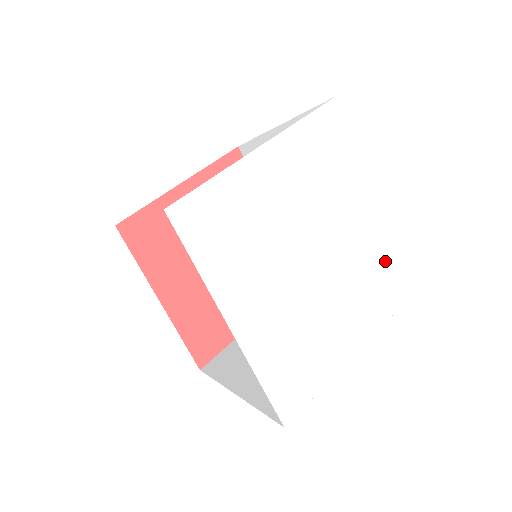
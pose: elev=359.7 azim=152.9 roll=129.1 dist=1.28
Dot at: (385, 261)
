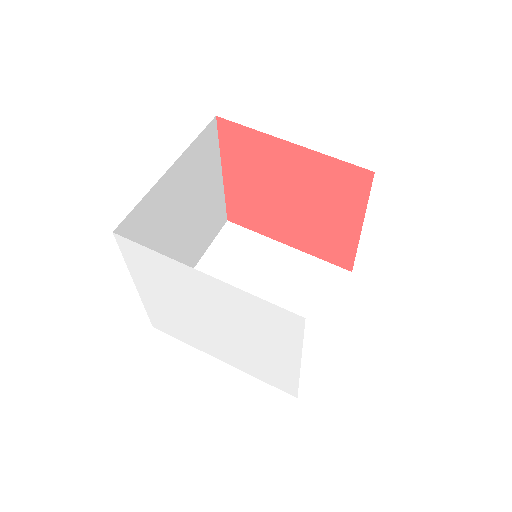
Dot at: (257, 310)
